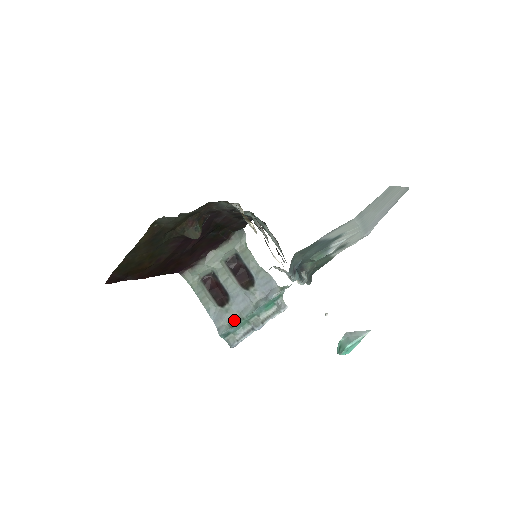
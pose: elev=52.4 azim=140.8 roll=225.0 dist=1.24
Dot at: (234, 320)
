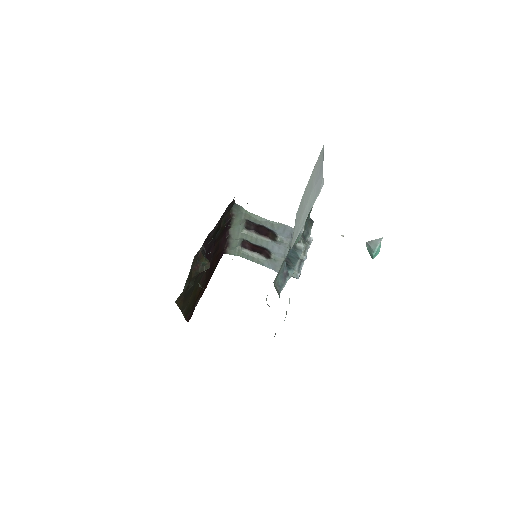
Dot at: occluded
